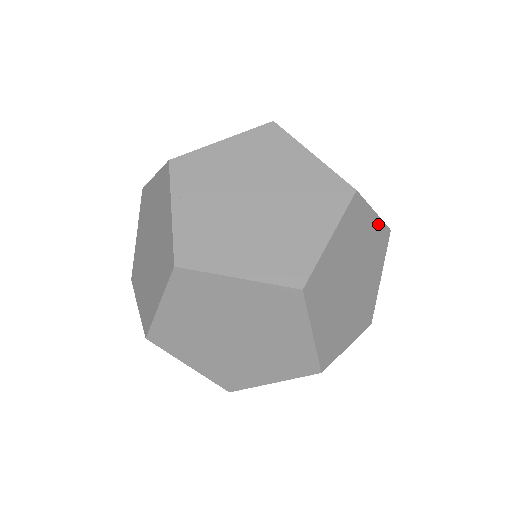
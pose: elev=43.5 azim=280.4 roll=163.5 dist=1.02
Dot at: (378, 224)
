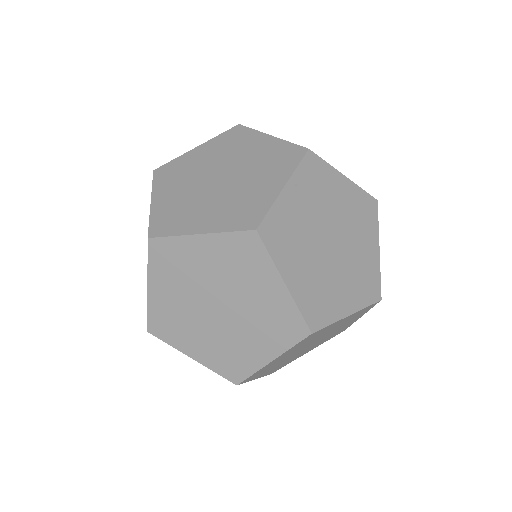
Dot at: (352, 323)
